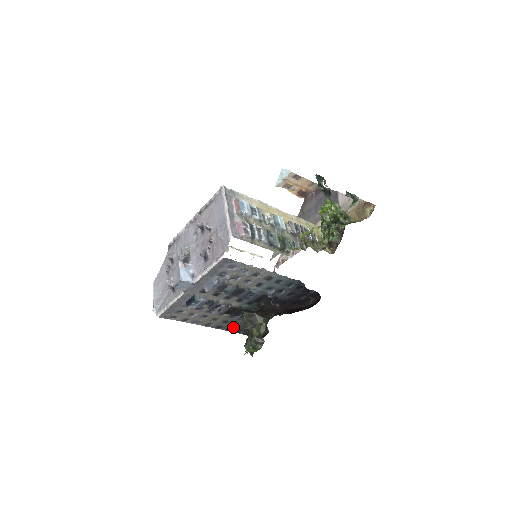
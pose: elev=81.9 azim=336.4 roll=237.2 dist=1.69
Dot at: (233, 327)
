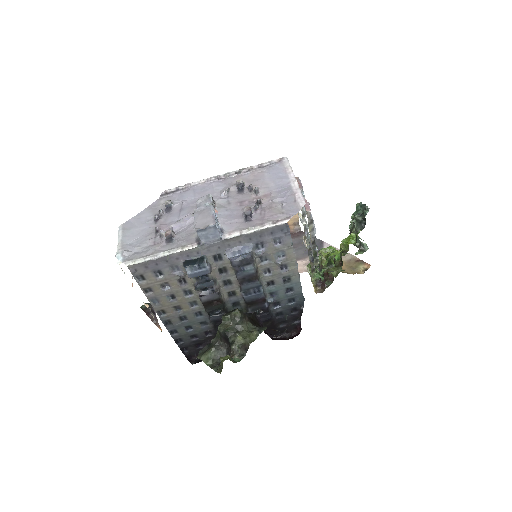
Dot at: (180, 331)
